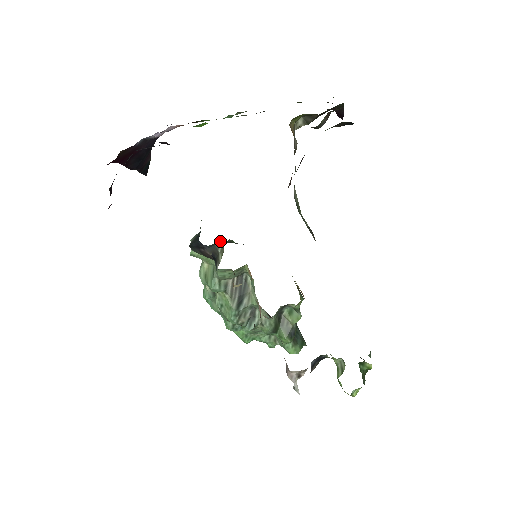
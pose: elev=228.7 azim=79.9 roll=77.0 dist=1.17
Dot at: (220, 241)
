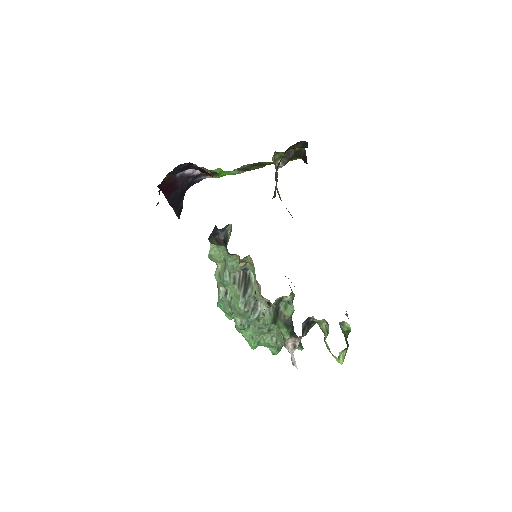
Dot at: (229, 226)
